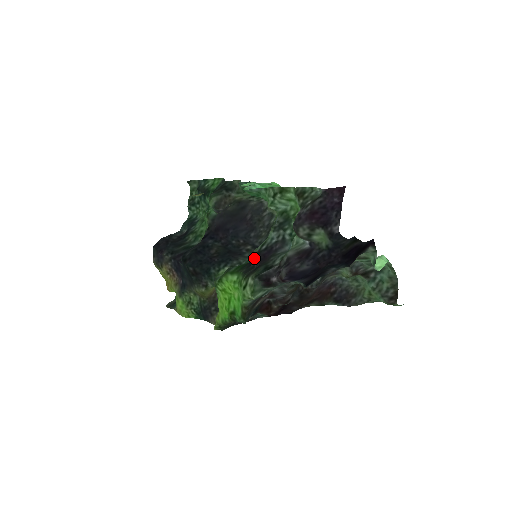
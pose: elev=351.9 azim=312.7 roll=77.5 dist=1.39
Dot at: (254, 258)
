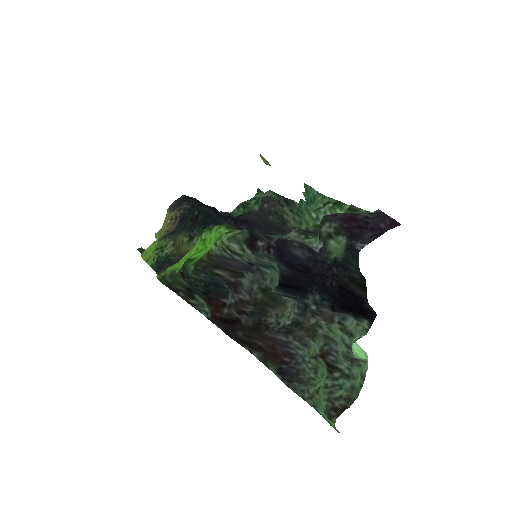
Dot at: occluded
